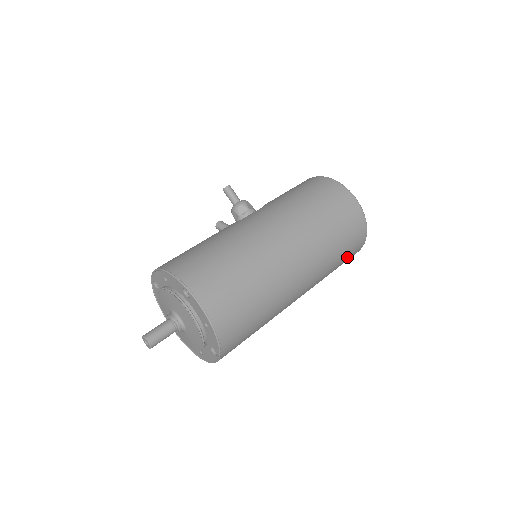
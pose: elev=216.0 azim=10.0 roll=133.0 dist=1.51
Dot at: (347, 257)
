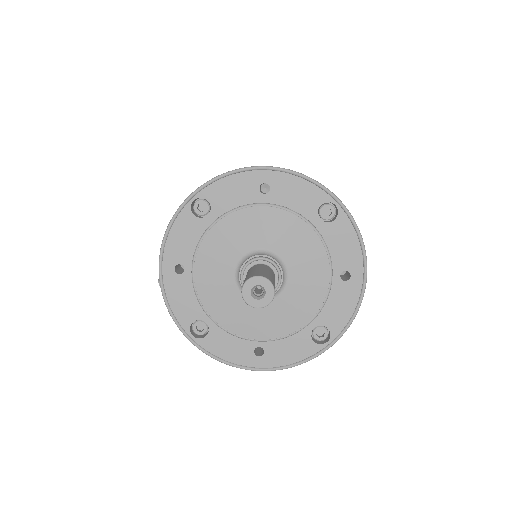
Dot at: occluded
